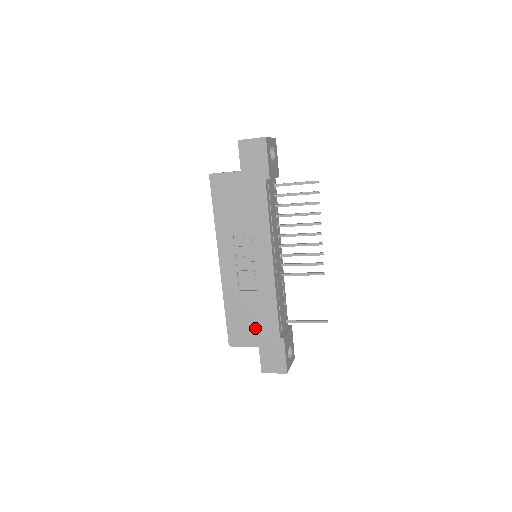
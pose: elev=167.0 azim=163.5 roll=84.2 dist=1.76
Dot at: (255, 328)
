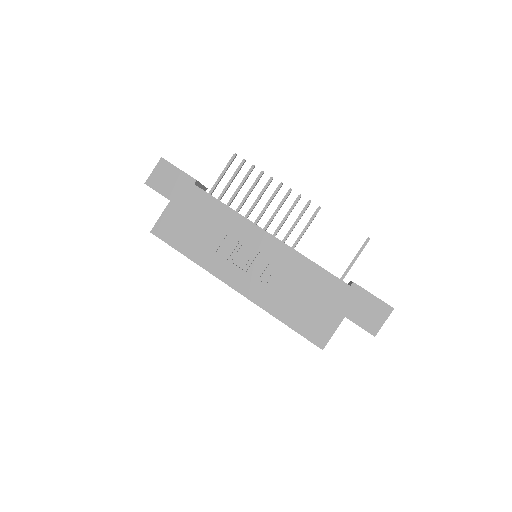
Dot at: (322, 304)
